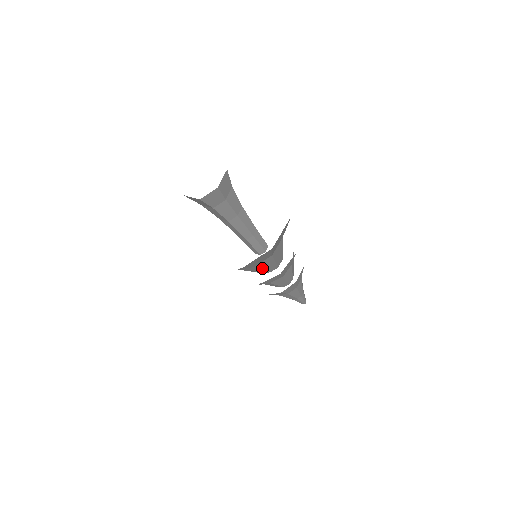
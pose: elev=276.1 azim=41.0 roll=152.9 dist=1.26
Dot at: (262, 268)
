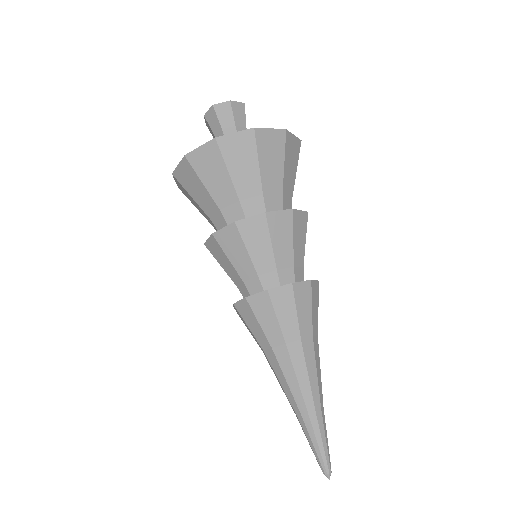
Dot at: occluded
